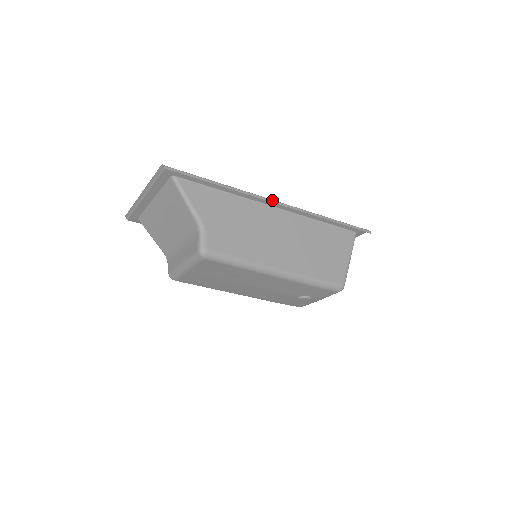
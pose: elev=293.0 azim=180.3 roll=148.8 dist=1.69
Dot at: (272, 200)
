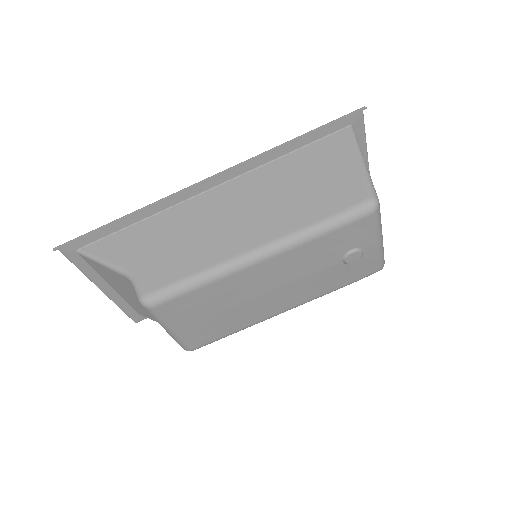
Dot at: (194, 184)
